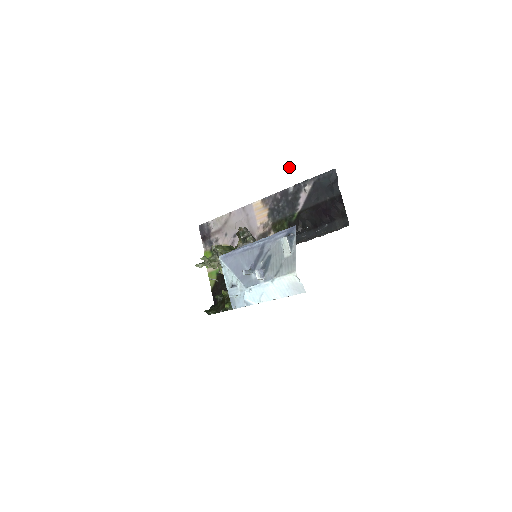
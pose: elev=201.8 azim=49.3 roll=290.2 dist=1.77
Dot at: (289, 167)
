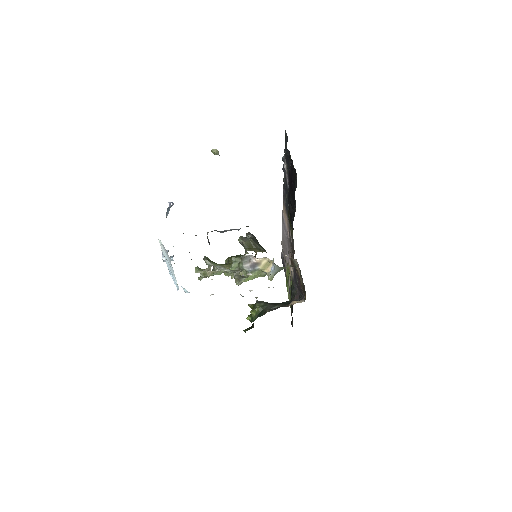
Dot at: (213, 151)
